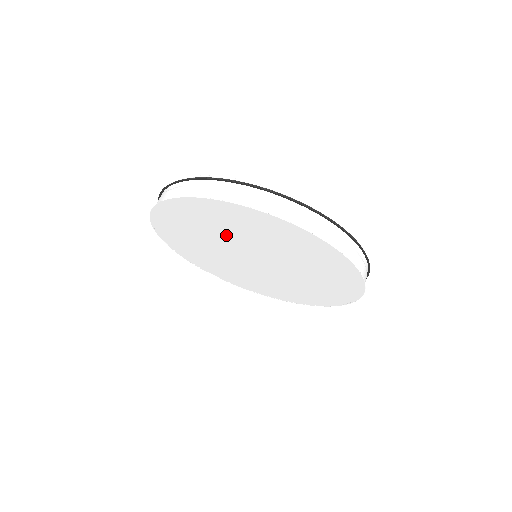
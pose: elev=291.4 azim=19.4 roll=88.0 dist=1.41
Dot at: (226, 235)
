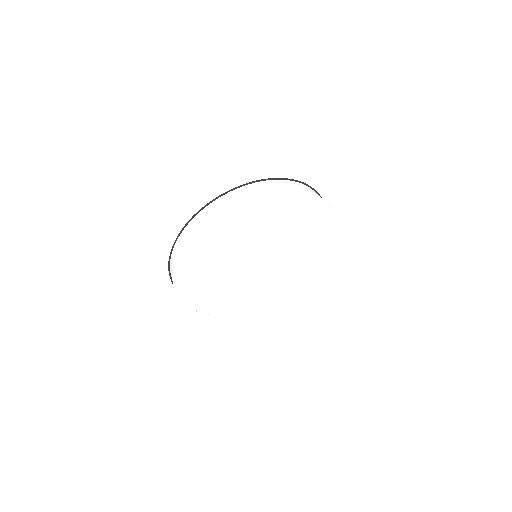
Dot at: (237, 242)
